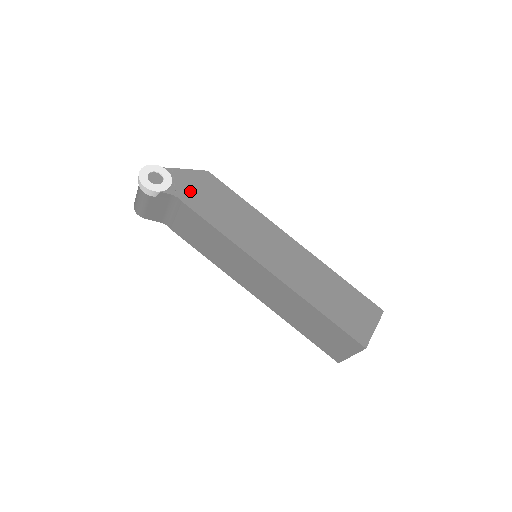
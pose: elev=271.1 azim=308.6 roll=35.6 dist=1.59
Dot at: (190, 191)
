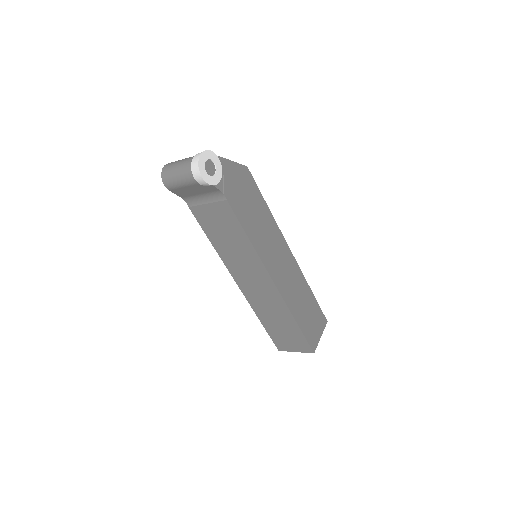
Dot at: (233, 188)
